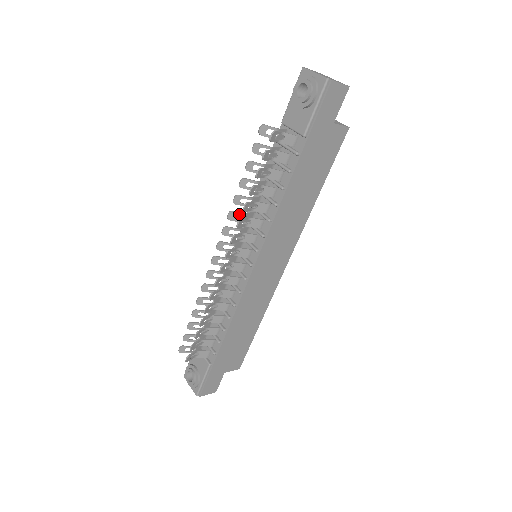
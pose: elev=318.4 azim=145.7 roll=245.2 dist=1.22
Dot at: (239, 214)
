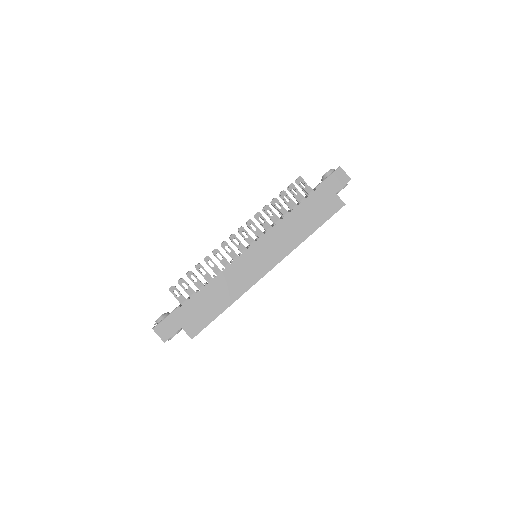
Dot at: (261, 218)
